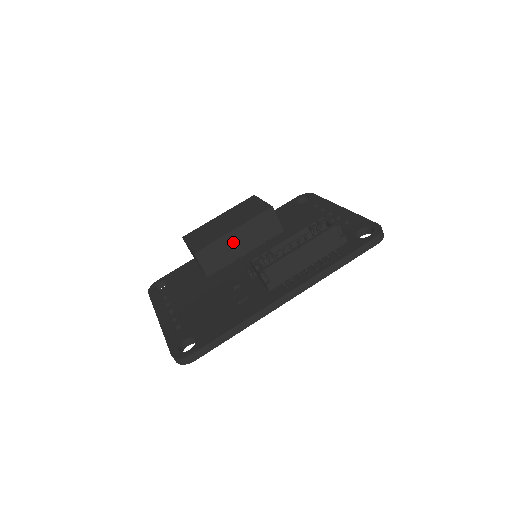
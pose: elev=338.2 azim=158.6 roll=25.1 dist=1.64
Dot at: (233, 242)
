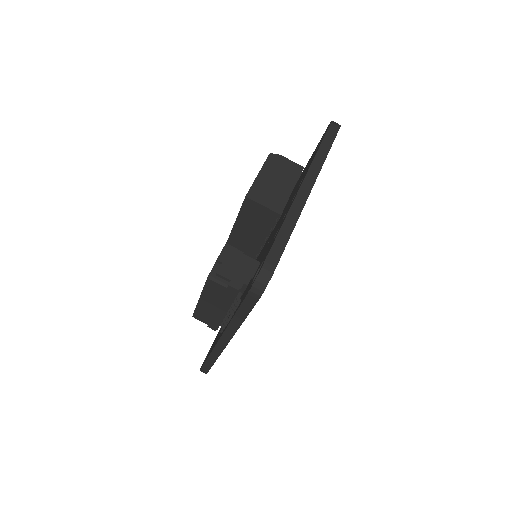
Dot at: (243, 237)
